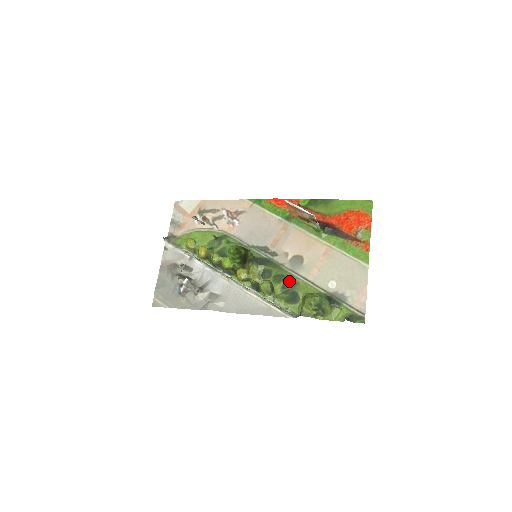
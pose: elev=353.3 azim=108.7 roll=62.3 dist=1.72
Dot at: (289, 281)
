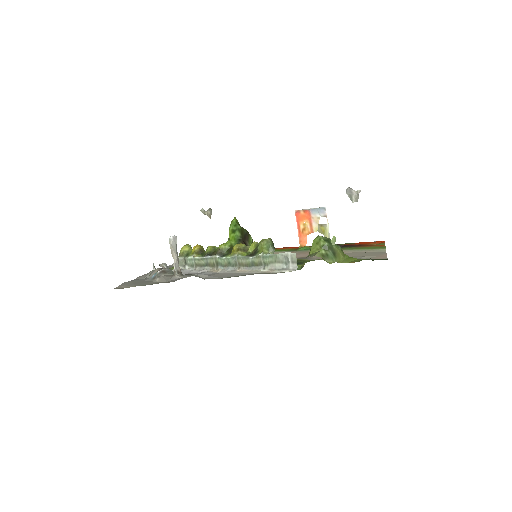
Dot at: occluded
